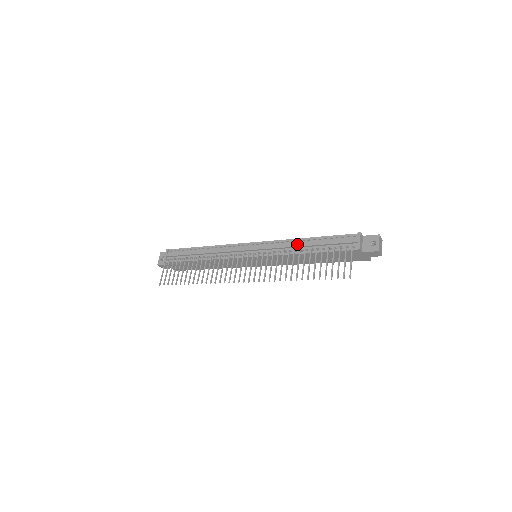
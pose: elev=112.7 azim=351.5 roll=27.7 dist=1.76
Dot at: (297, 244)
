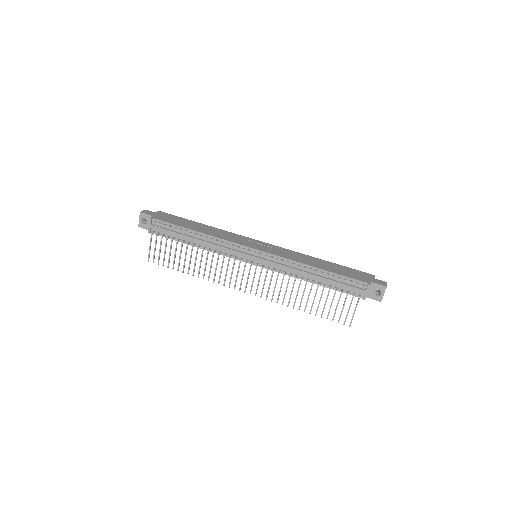
Dot at: (304, 272)
